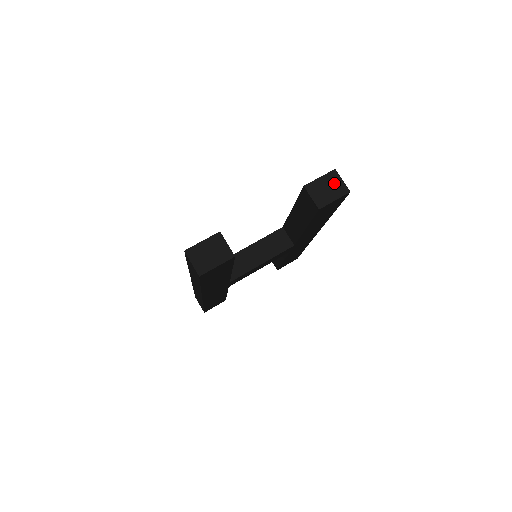
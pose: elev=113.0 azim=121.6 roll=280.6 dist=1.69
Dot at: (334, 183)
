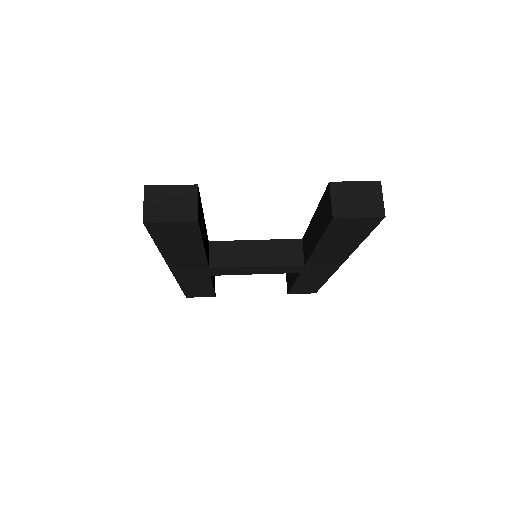
Dot at: (370, 196)
